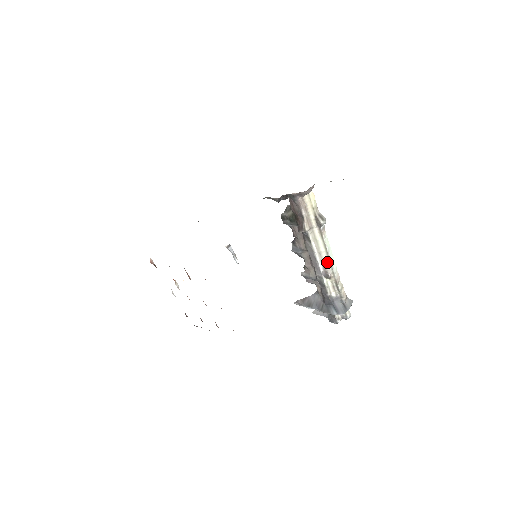
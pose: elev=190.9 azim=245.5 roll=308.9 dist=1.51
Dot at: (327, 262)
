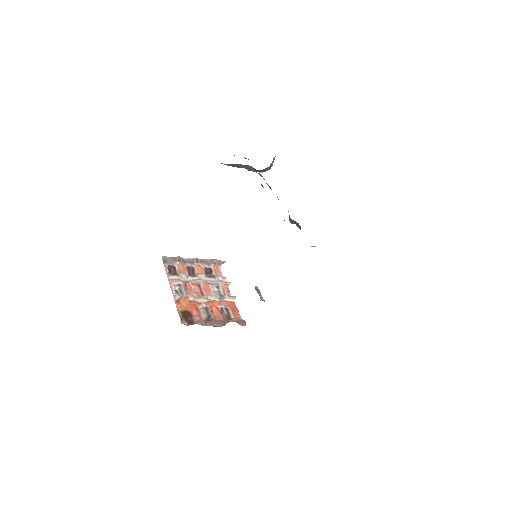
Dot at: occluded
